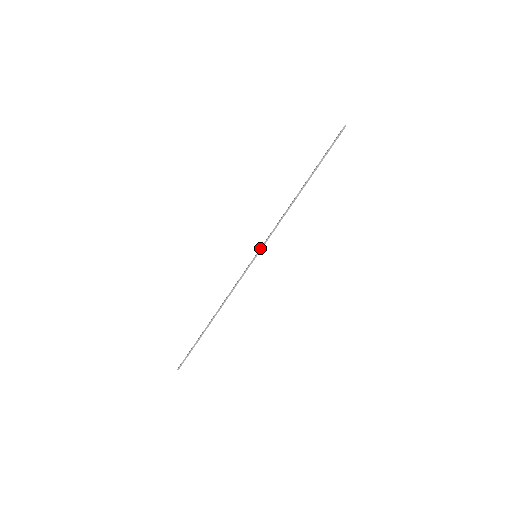
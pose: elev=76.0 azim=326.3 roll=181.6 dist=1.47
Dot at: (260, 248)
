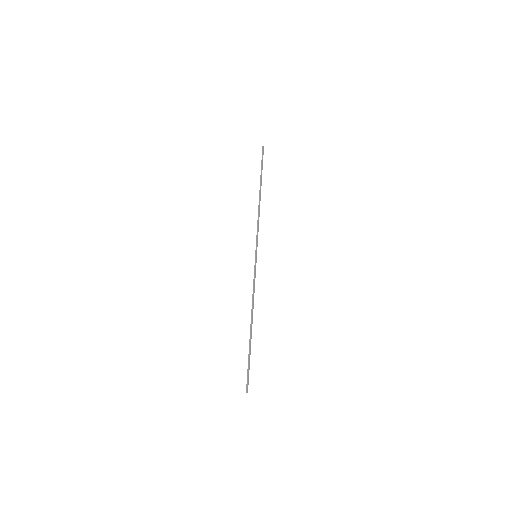
Dot at: (256, 248)
